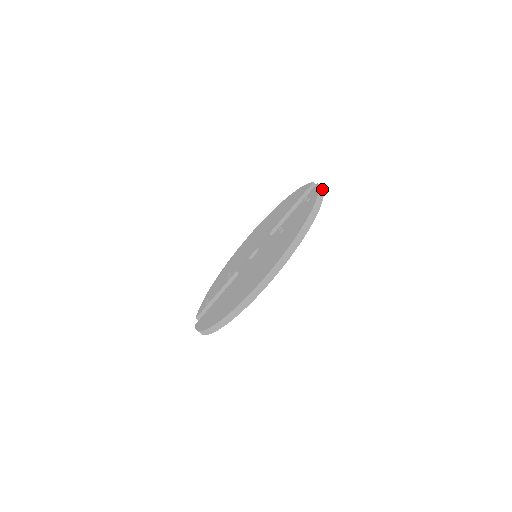
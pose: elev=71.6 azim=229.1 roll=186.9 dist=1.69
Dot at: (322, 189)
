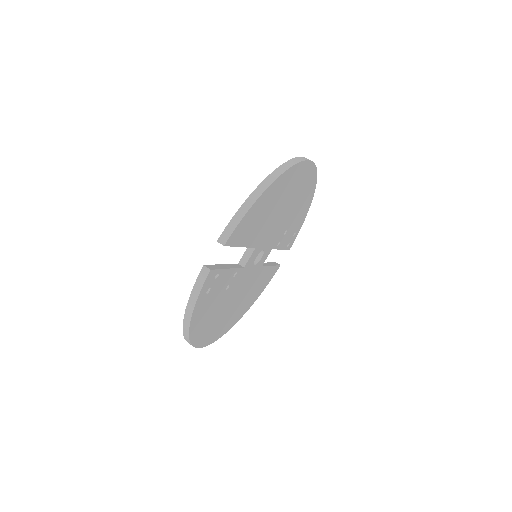
Dot at: occluded
